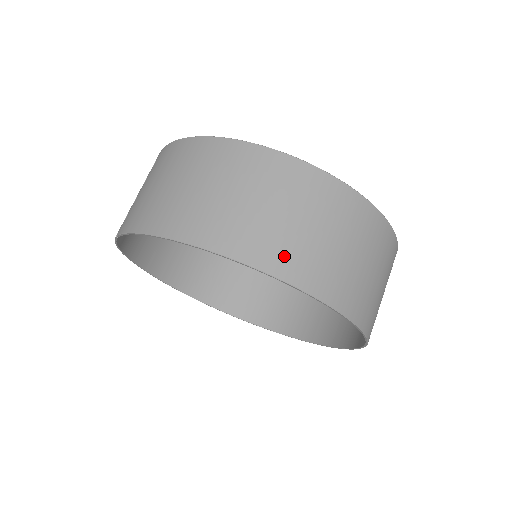
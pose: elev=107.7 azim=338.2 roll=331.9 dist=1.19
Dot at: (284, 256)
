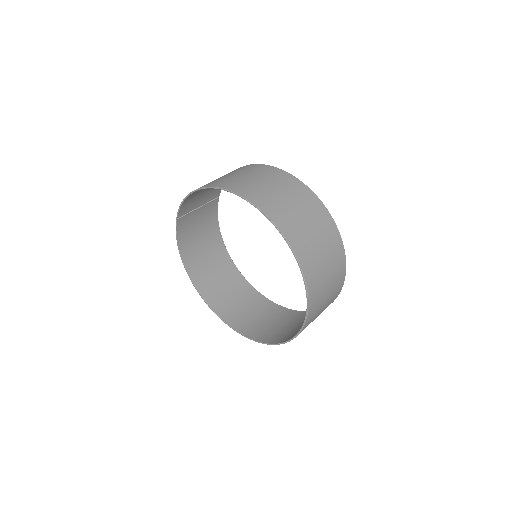
Dot at: (249, 190)
